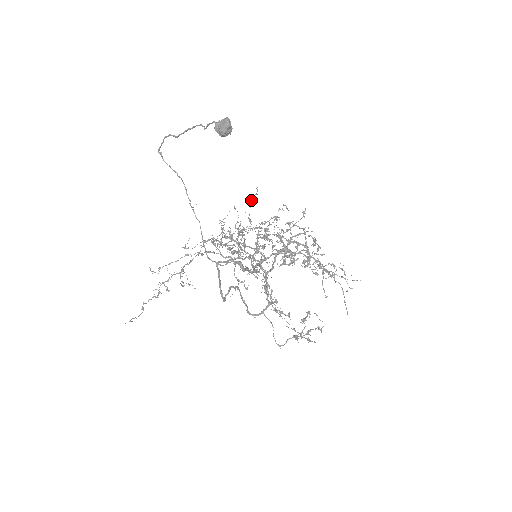
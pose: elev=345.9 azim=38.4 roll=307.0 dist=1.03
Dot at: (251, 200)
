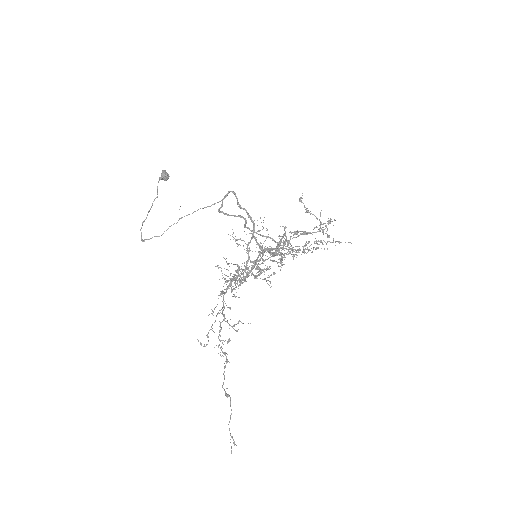
Dot at: occluded
